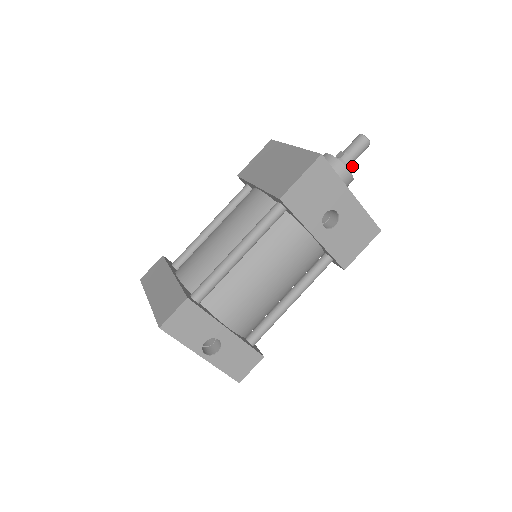
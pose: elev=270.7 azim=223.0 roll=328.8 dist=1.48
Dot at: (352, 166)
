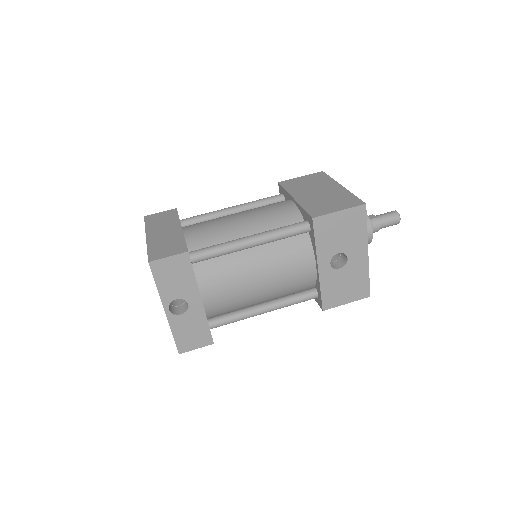
Dot at: occluded
